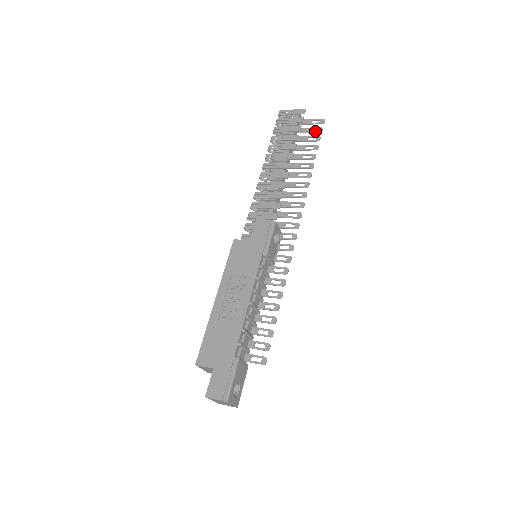
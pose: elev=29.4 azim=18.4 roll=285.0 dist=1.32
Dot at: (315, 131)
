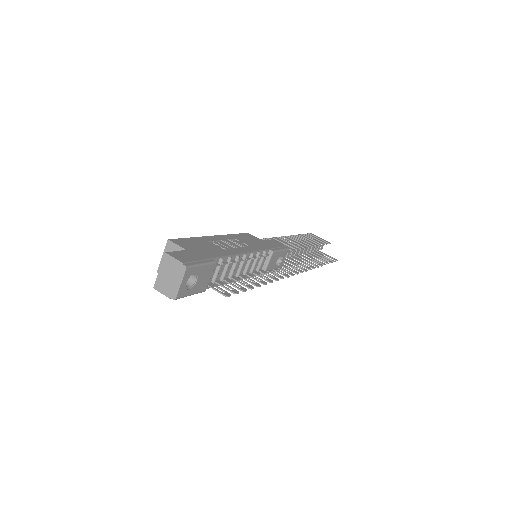
Dot at: (329, 259)
